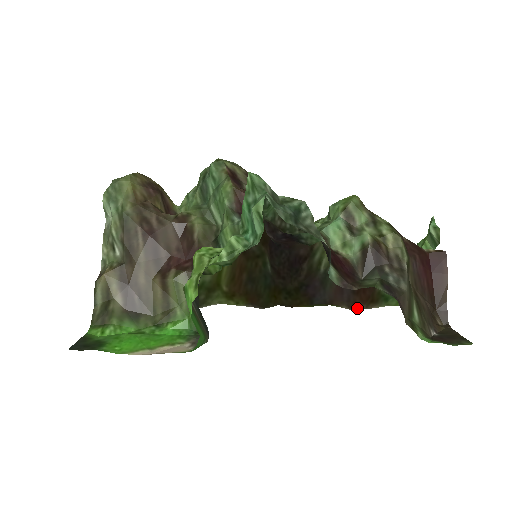
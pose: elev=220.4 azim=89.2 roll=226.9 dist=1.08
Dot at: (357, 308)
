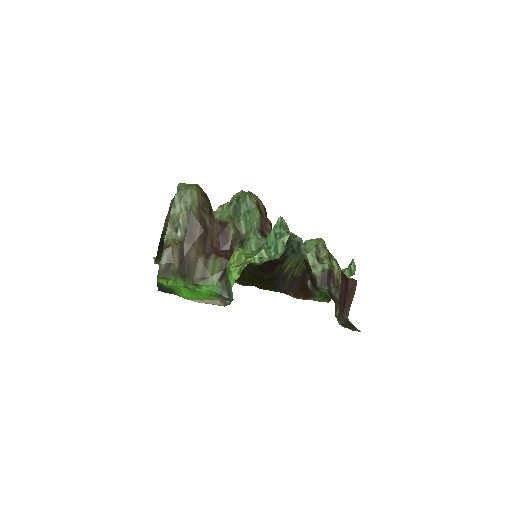
Dot at: (299, 298)
